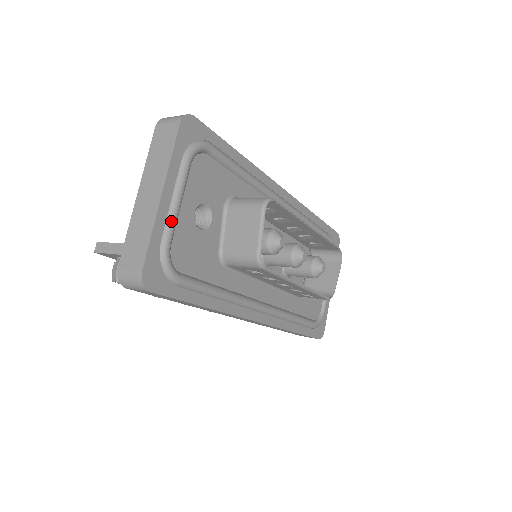
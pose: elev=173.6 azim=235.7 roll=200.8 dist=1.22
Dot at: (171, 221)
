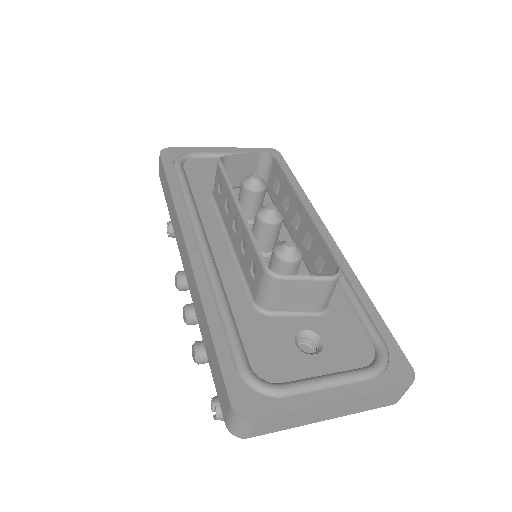
Dot at: (210, 152)
